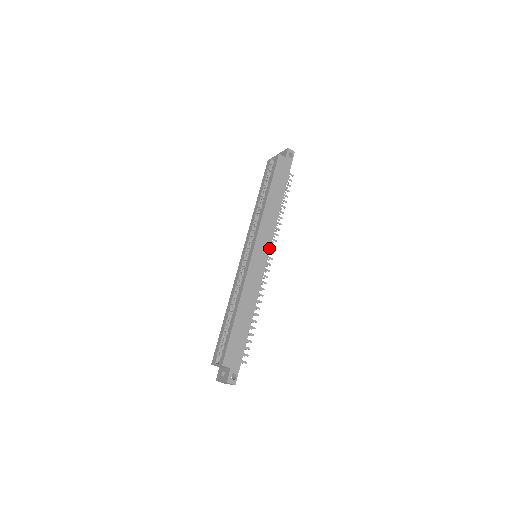
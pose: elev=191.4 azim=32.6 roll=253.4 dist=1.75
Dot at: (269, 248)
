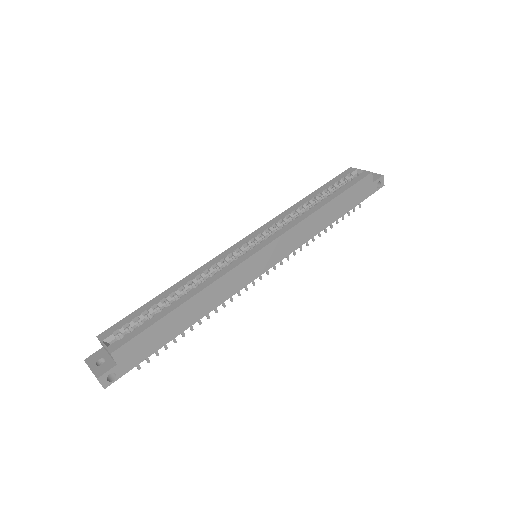
Dot at: (278, 261)
